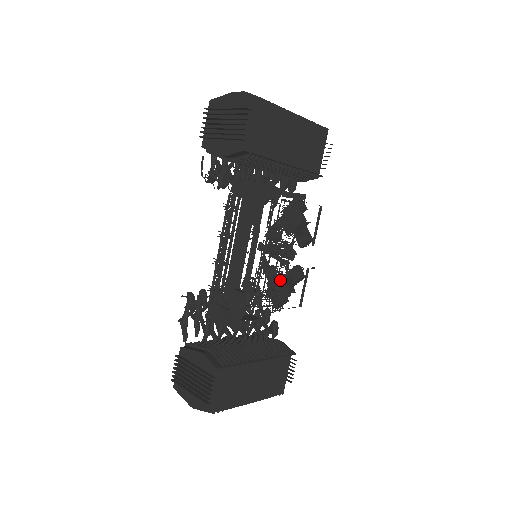
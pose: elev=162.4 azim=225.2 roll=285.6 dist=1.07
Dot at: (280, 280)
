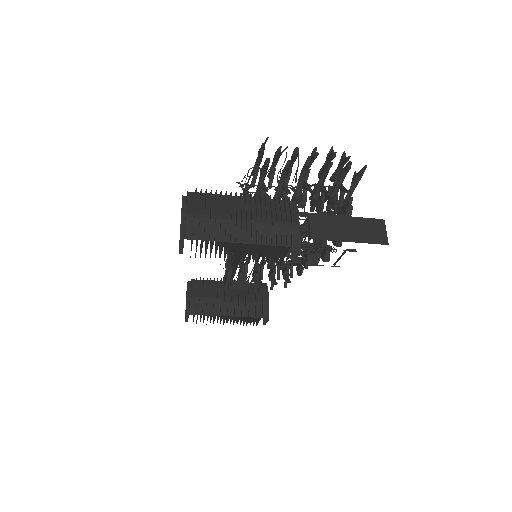
Dot at: (307, 253)
